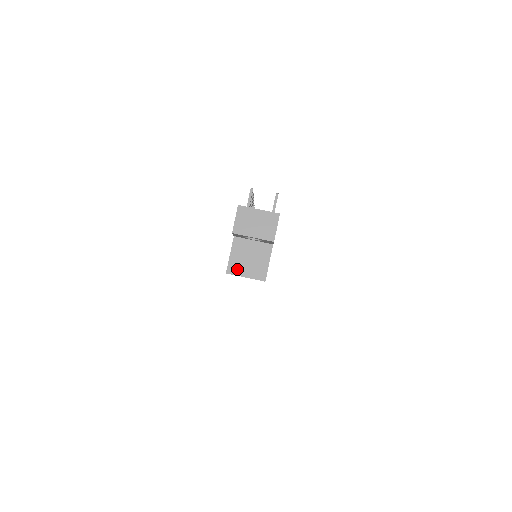
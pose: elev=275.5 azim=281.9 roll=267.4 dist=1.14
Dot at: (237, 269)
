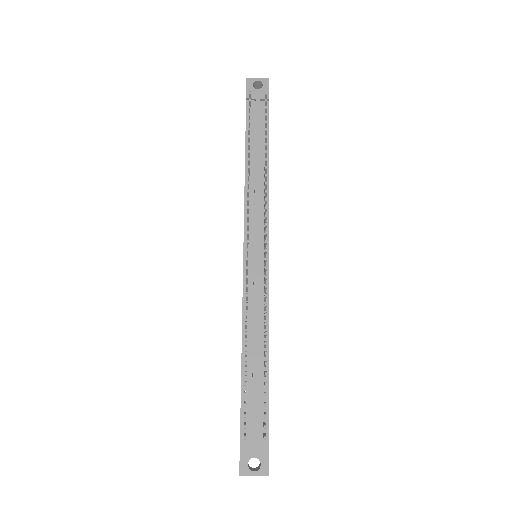
Dot at: occluded
